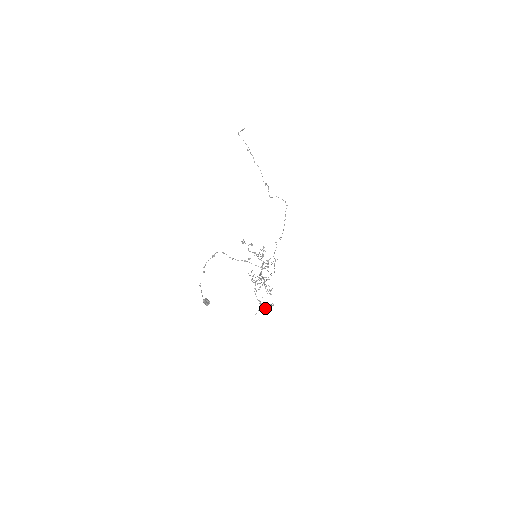
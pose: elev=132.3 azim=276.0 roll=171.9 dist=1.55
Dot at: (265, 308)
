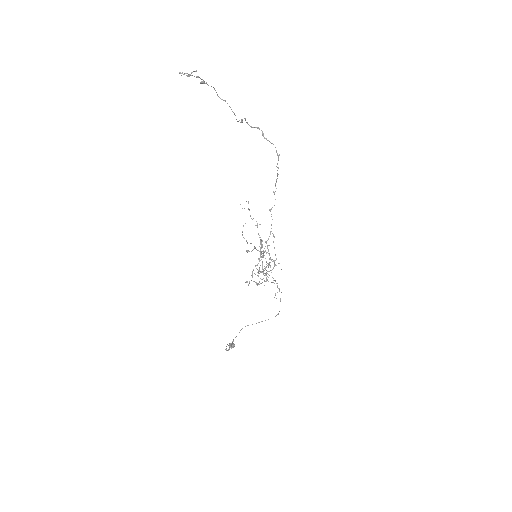
Dot at: occluded
